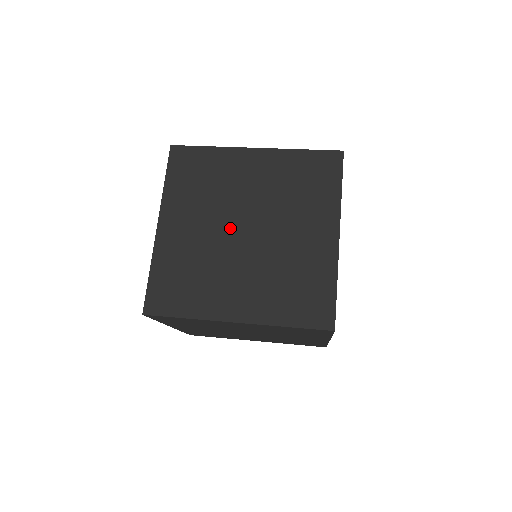
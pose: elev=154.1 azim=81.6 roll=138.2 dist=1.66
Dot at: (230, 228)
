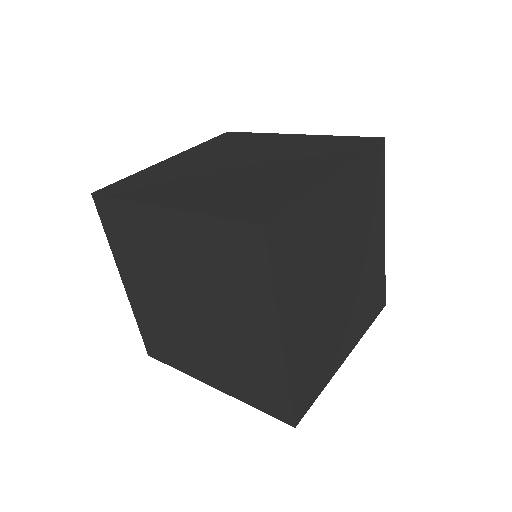
Dot at: (227, 163)
